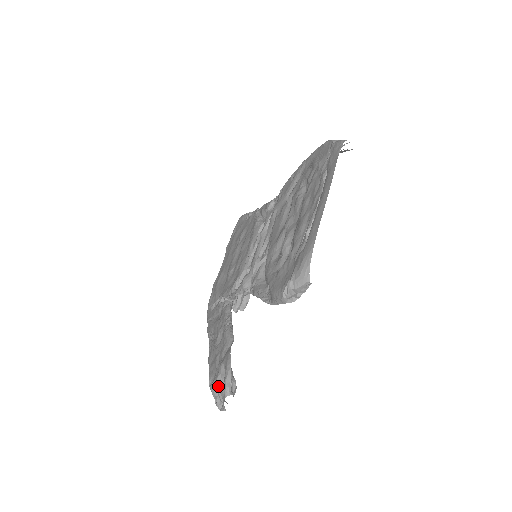
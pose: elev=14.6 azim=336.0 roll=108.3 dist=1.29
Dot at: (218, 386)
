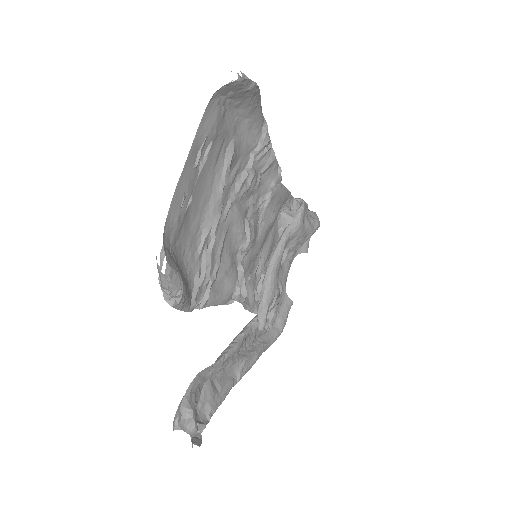
Dot at: occluded
